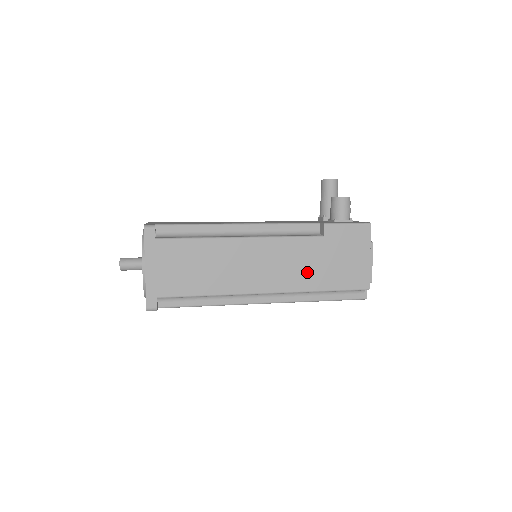
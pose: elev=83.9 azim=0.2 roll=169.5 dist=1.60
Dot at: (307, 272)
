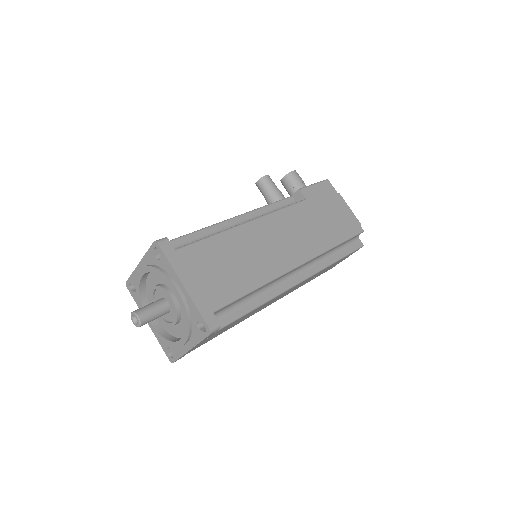
Dot at: (315, 233)
